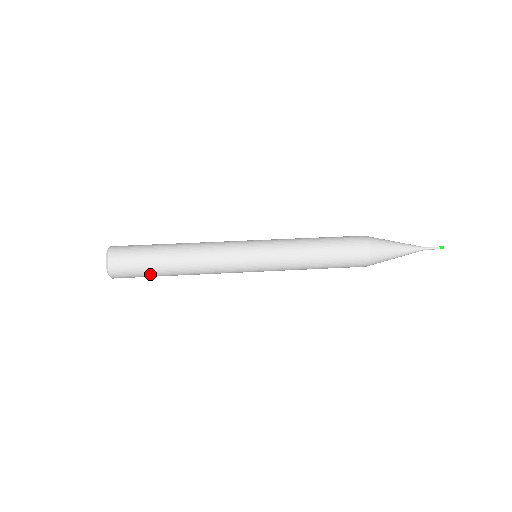
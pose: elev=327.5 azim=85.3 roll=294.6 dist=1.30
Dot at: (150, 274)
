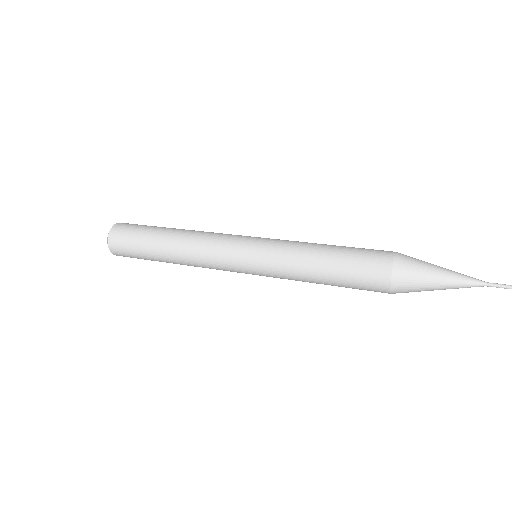
Dot at: (151, 260)
